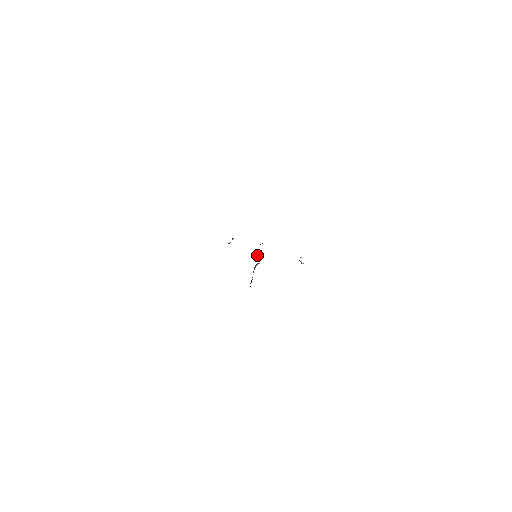
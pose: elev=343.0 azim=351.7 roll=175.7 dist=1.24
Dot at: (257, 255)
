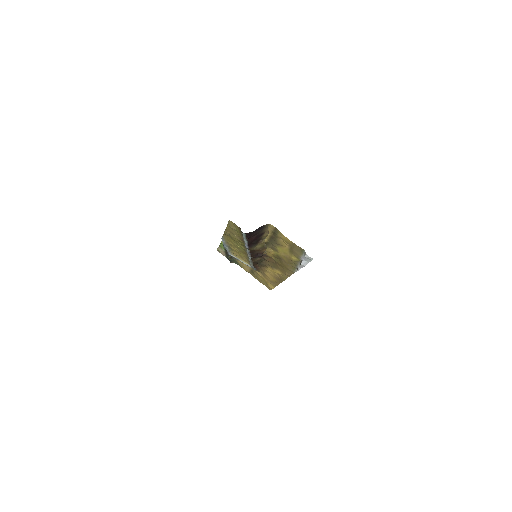
Dot at: (255, 260)
